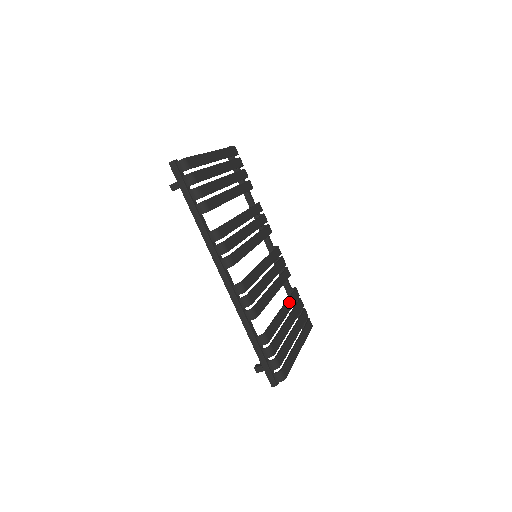
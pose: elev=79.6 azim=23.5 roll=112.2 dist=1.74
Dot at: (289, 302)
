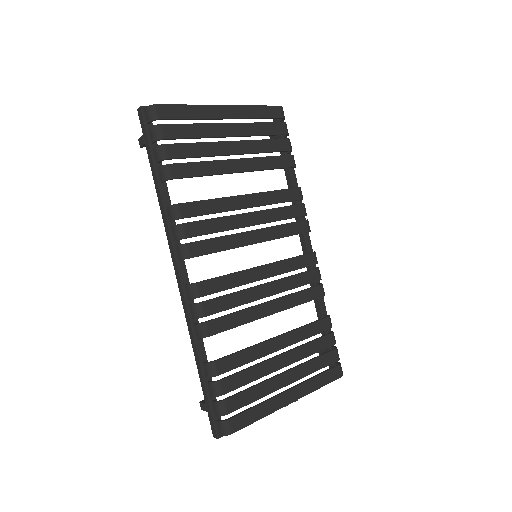
Dot at: (299, 332)
